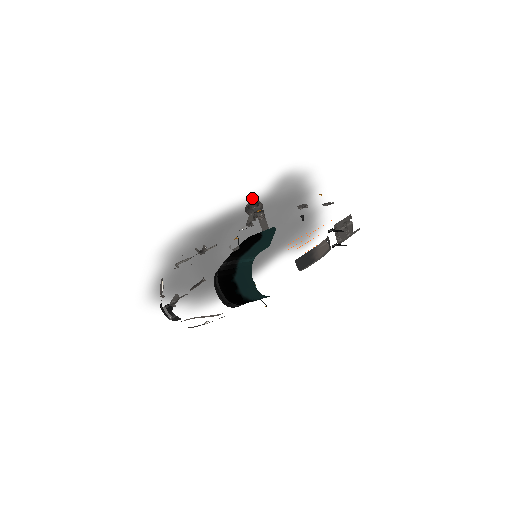
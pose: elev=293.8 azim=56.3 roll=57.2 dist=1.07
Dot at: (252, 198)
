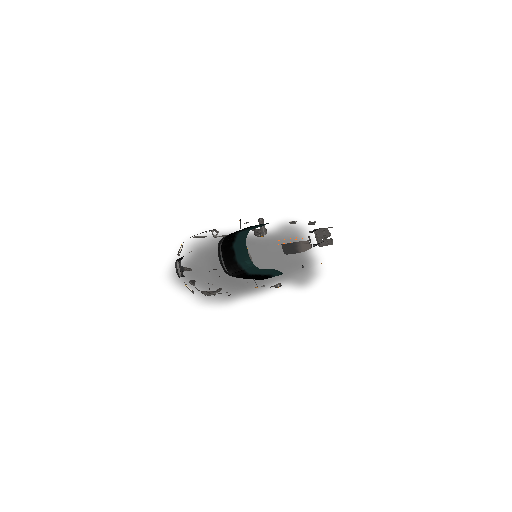
Dot at: occluded
